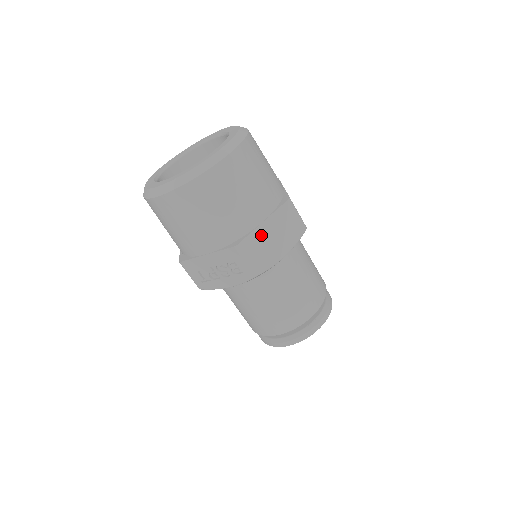
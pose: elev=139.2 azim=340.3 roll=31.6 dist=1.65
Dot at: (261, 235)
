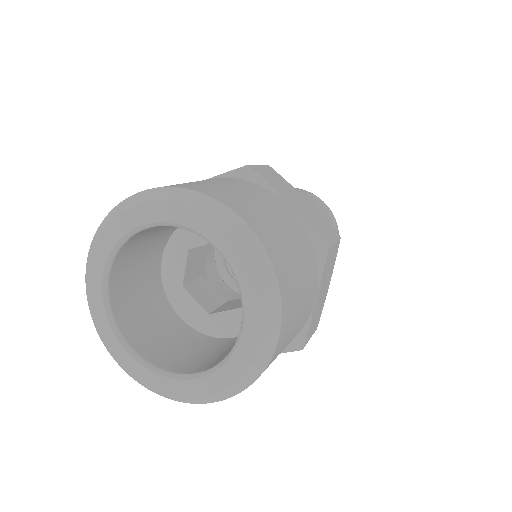
Dot at: (316, 309)
